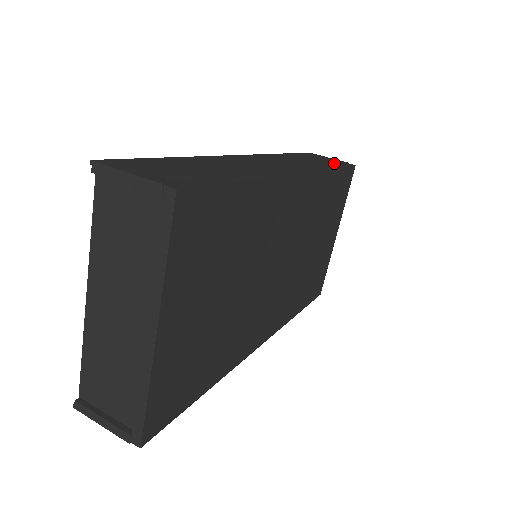
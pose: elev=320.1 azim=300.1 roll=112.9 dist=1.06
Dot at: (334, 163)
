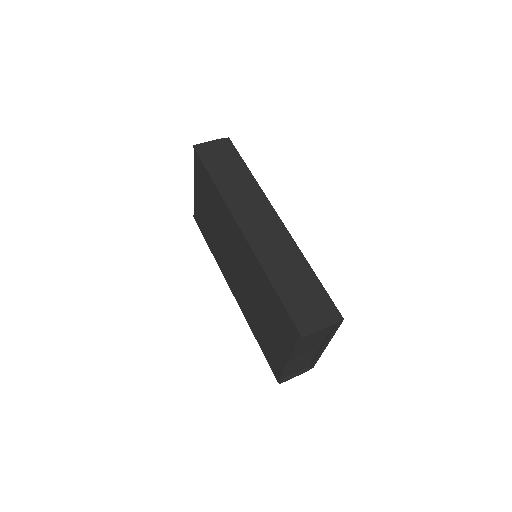
Dot at: (234, 158)
